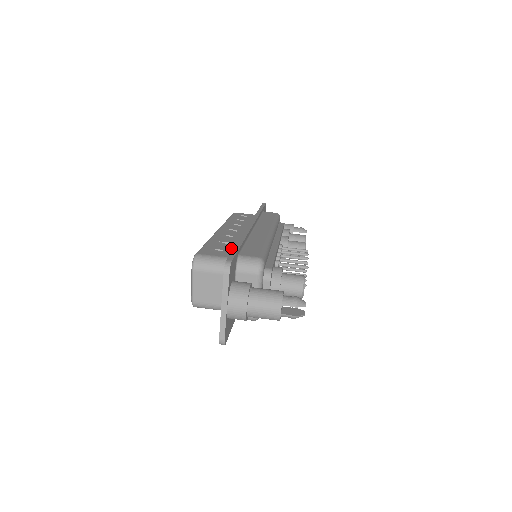
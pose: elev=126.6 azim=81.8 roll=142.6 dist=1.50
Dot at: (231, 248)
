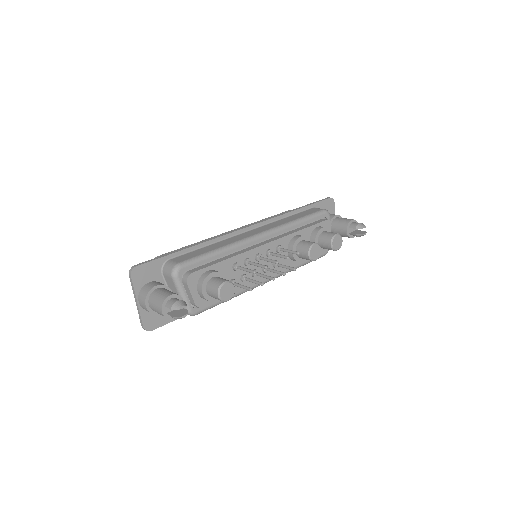
Dot at: occluded
